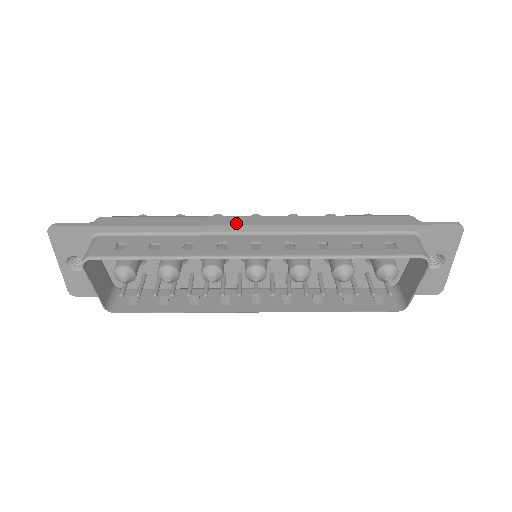
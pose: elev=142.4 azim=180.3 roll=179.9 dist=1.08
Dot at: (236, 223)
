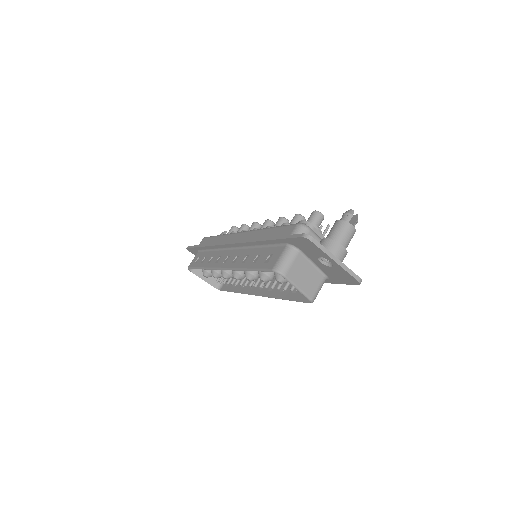
Dot at: (224, 243)
